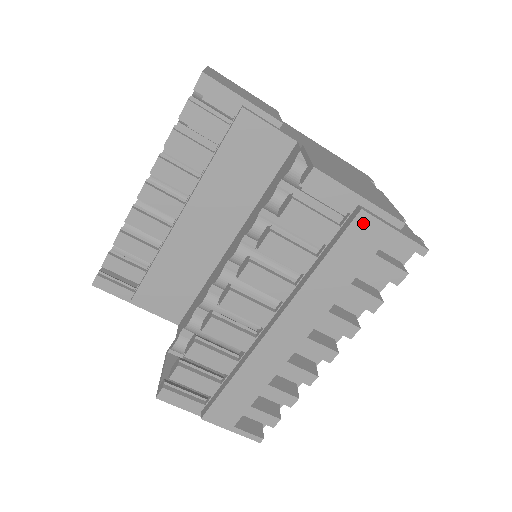
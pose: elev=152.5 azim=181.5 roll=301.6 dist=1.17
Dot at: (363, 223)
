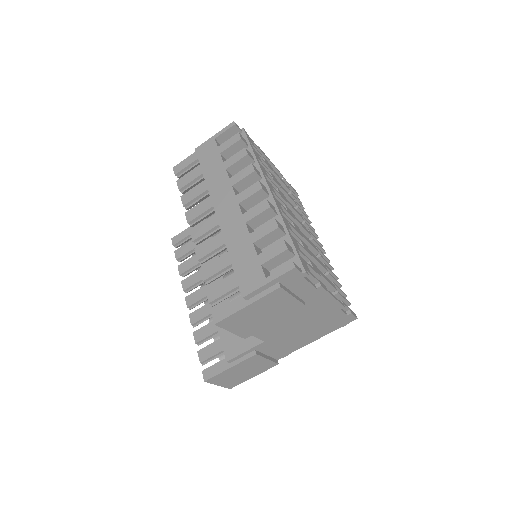
Dot at: (201, 150)
